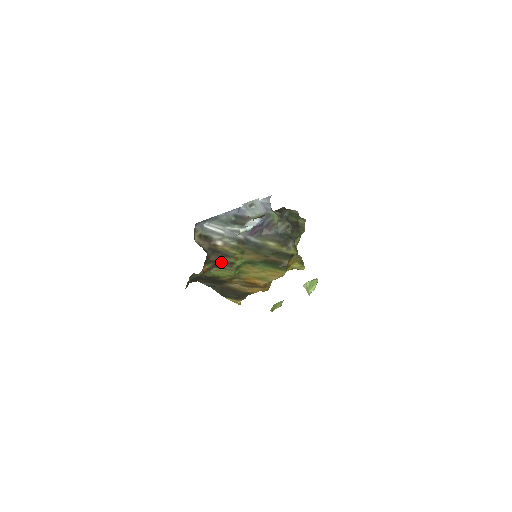
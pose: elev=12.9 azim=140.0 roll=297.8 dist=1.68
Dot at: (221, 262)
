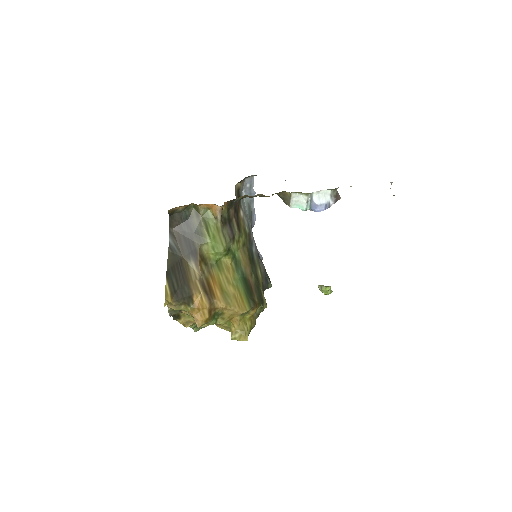
Dot at: (229, 225)
